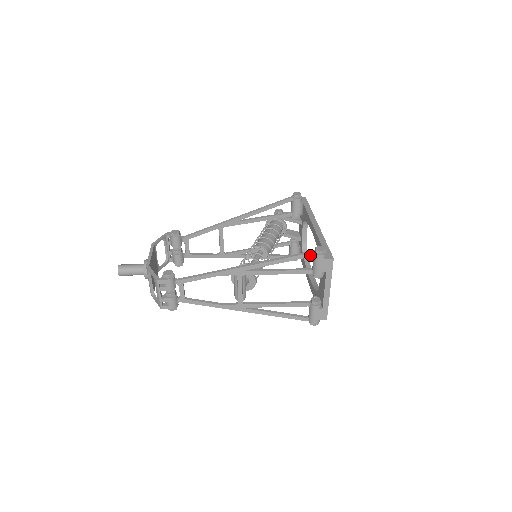
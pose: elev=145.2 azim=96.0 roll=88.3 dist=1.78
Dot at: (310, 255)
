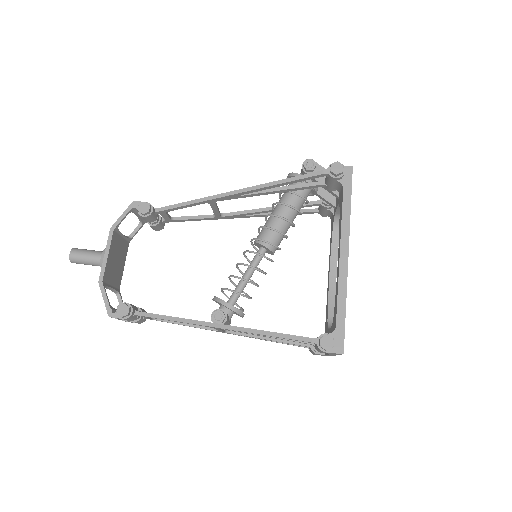
Dot at: (311, 342)
